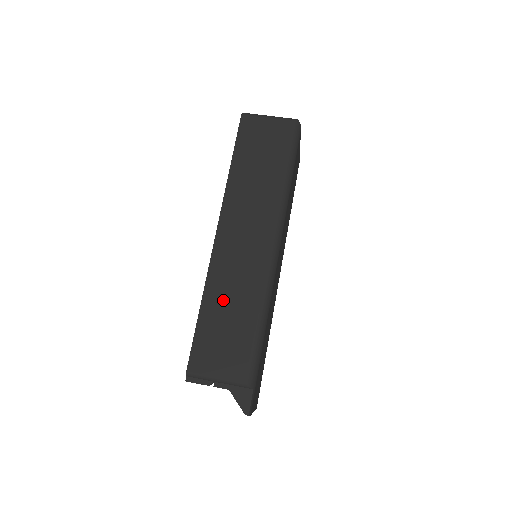
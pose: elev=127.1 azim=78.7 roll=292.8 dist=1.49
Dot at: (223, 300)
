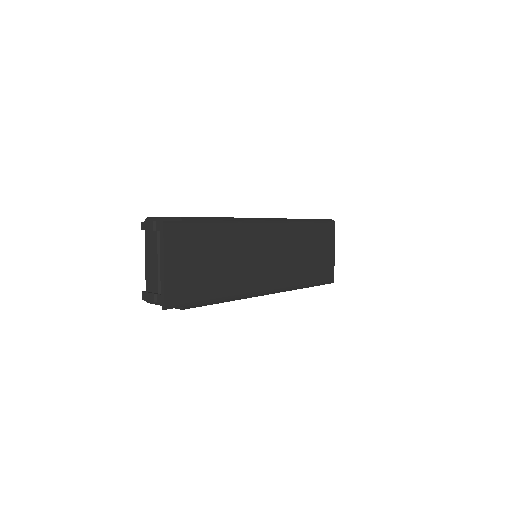
Dot at: occluded
